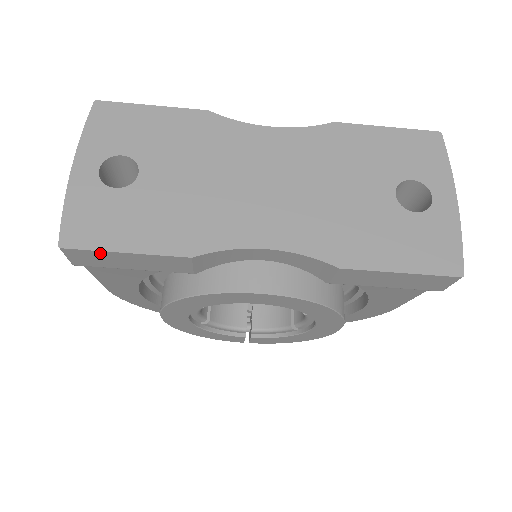
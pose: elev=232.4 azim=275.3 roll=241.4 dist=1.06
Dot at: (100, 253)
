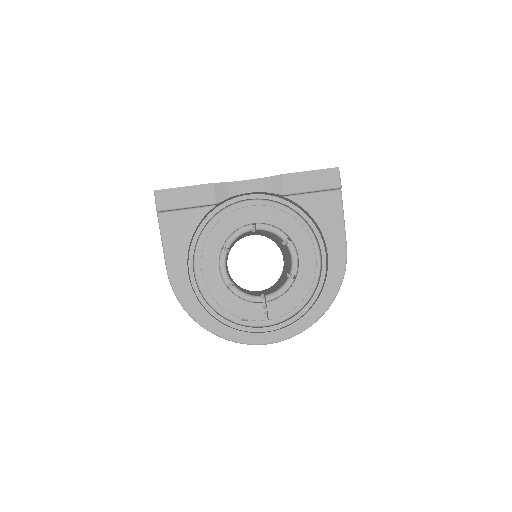
Dot at: (172, 191)
